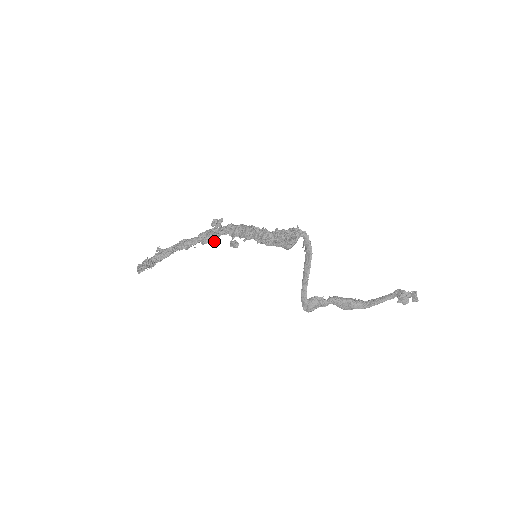
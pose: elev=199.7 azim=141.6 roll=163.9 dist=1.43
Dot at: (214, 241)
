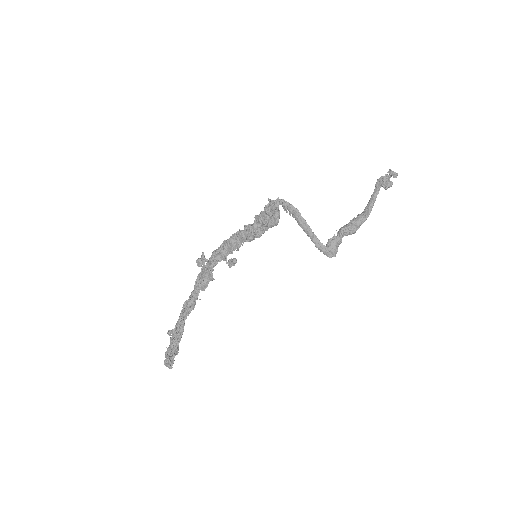
Dot at: (212, 278)
